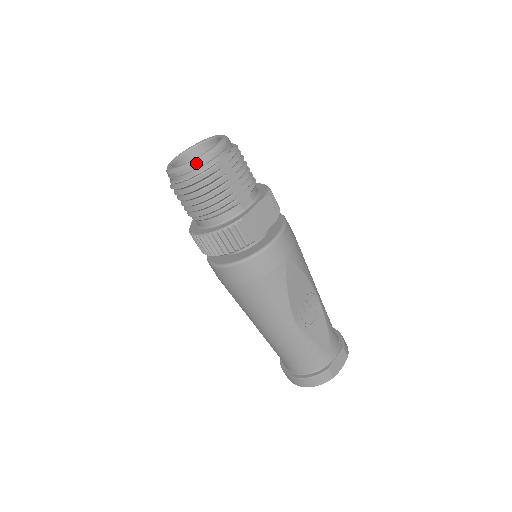
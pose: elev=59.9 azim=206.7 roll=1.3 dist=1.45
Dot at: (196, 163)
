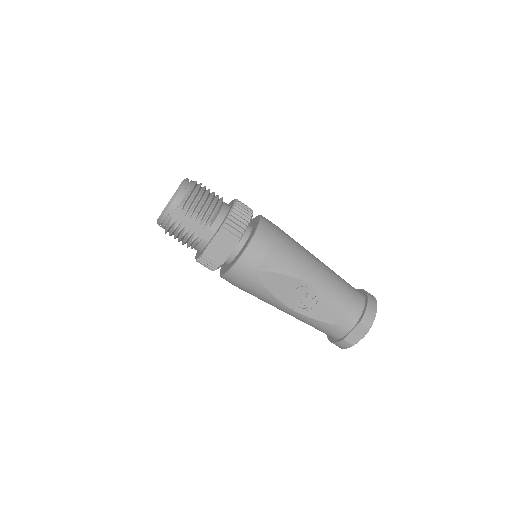
Dot at: (159, 221)
